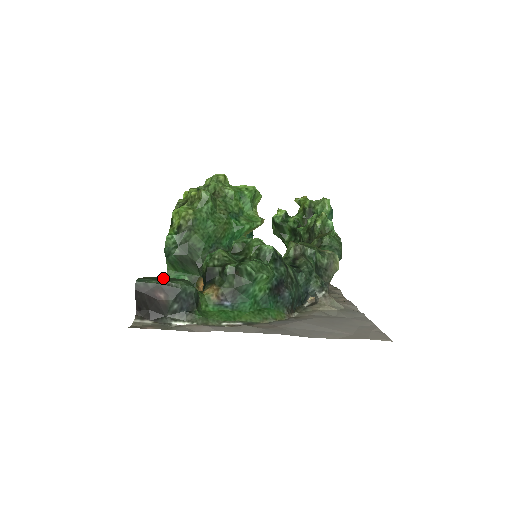
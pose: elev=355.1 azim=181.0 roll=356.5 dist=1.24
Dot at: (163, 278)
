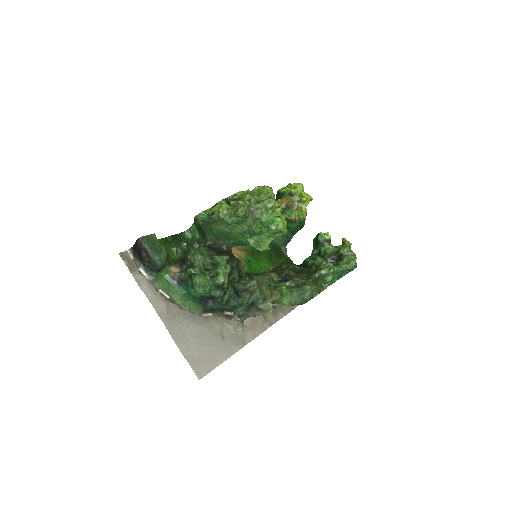
Dot at: (156, 245)
